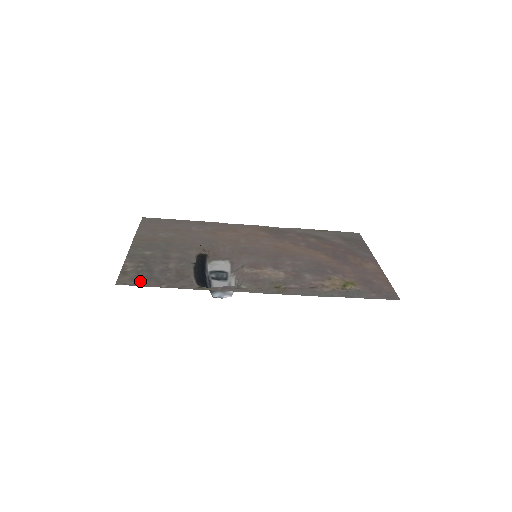
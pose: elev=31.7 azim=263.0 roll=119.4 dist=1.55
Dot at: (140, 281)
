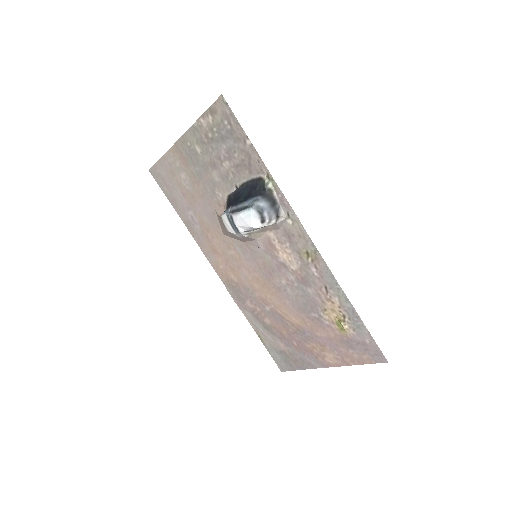
Dot at: (231, 121)
